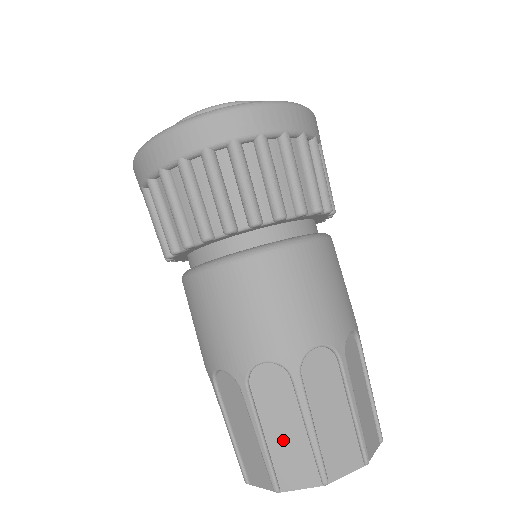
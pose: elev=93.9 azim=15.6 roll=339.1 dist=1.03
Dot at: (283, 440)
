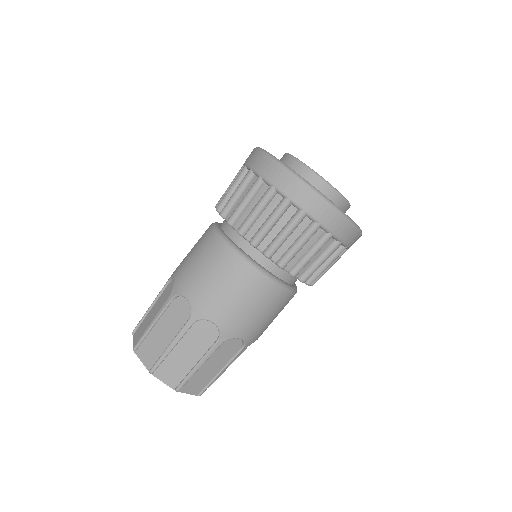
Dot at: (158, 336)
